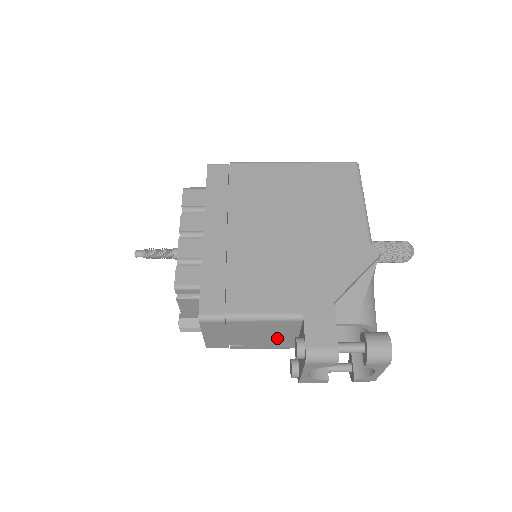
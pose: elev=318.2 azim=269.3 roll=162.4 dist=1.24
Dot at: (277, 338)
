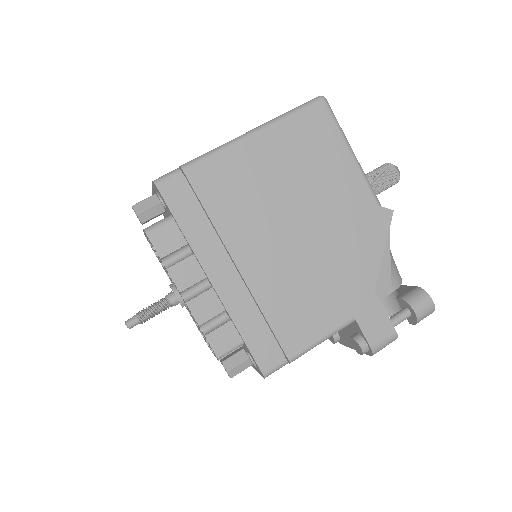
Dot at: occluded
